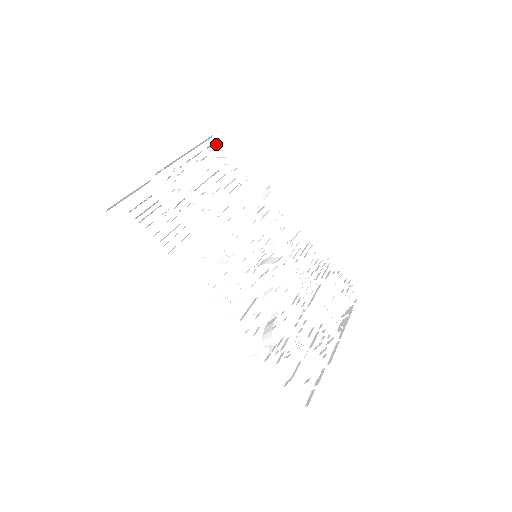
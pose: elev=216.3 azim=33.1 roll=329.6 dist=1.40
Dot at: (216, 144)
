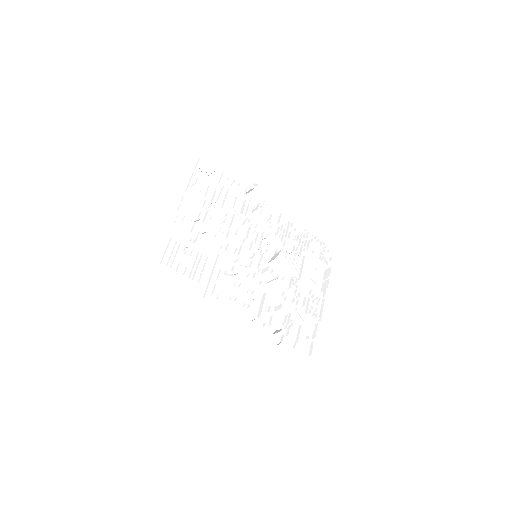
Dot at: (202, 159)
